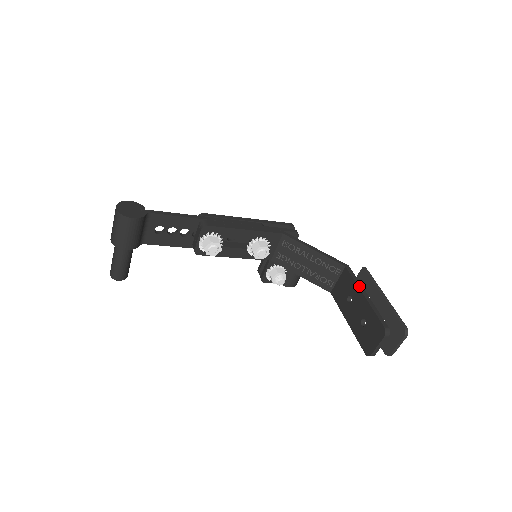
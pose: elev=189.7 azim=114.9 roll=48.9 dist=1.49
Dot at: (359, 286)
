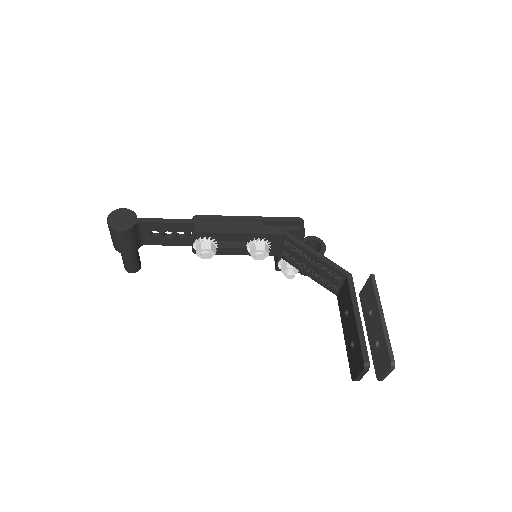
Dot at: (354, 304)
